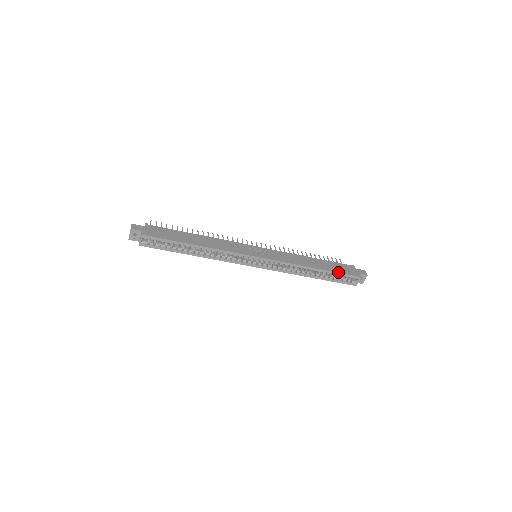
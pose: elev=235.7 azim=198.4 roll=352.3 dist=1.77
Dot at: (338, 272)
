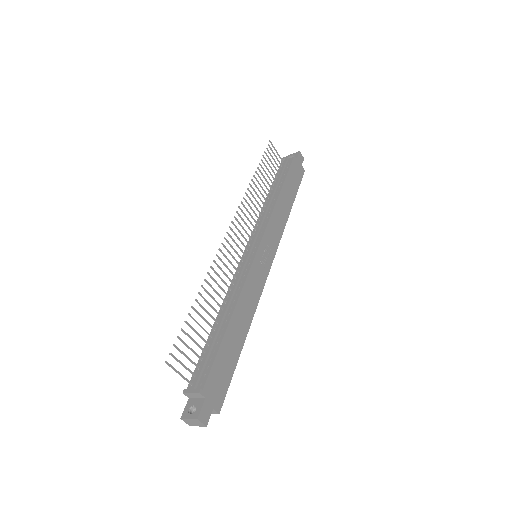
Dot at: occluded
